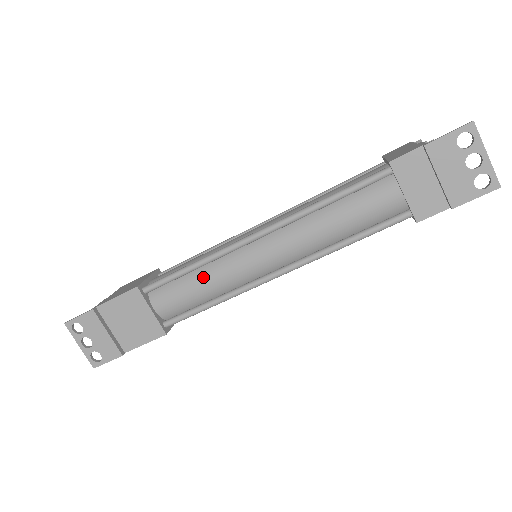
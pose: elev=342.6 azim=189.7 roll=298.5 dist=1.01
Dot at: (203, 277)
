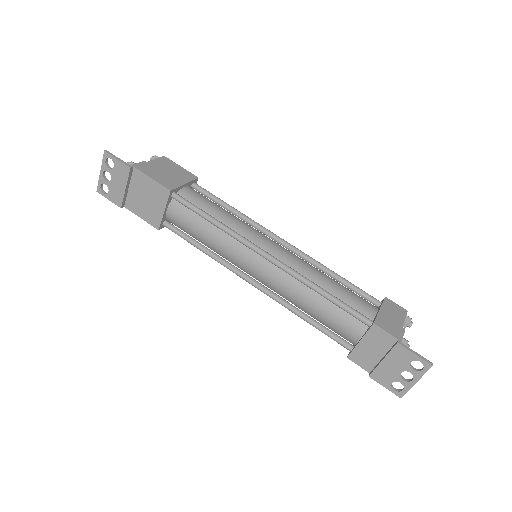
Dot at: (213, 234)
